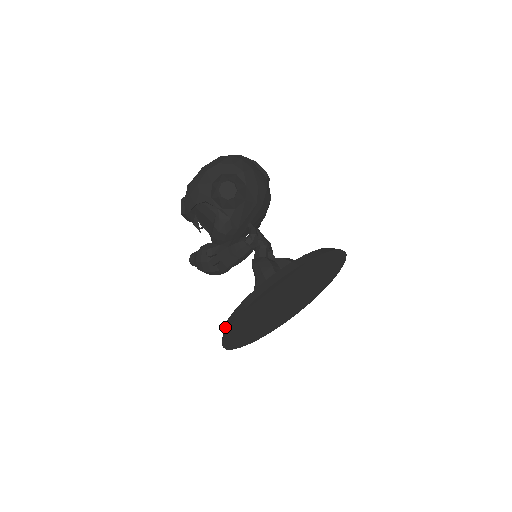
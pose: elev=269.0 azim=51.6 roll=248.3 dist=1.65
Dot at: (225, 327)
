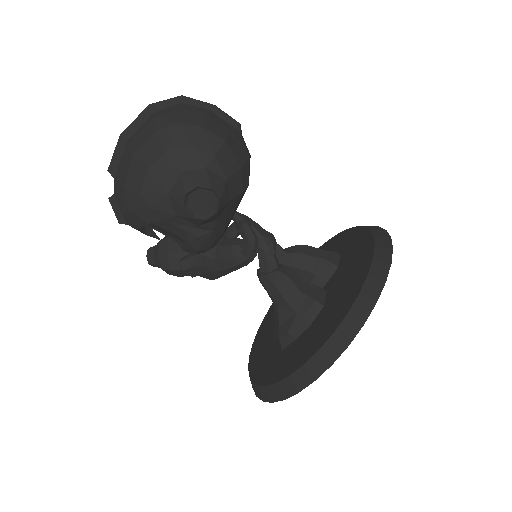
Dot at: (262, 391)
